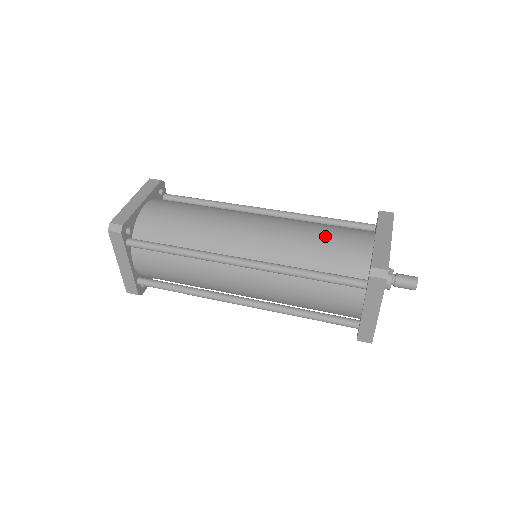
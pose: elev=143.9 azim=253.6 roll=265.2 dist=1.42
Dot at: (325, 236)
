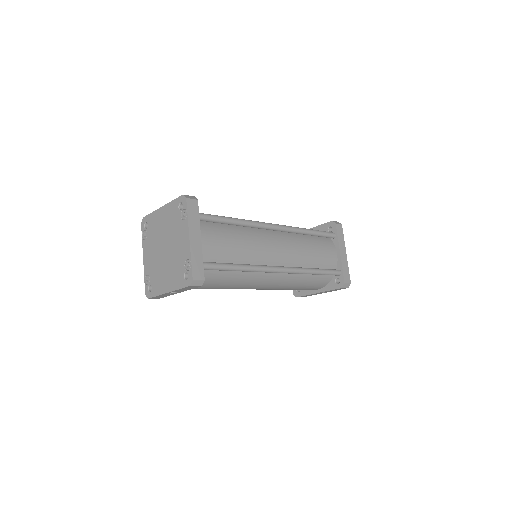
Dot at: occluded
